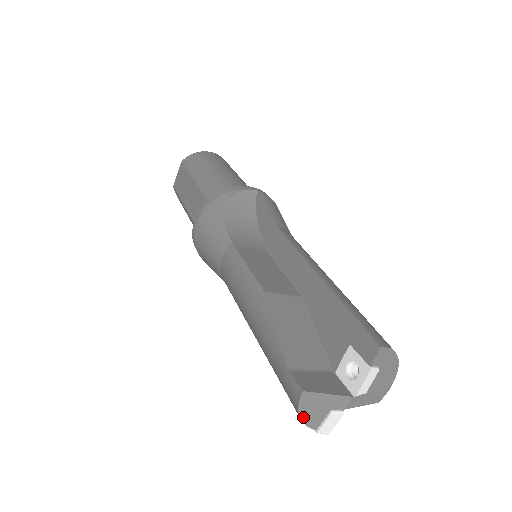
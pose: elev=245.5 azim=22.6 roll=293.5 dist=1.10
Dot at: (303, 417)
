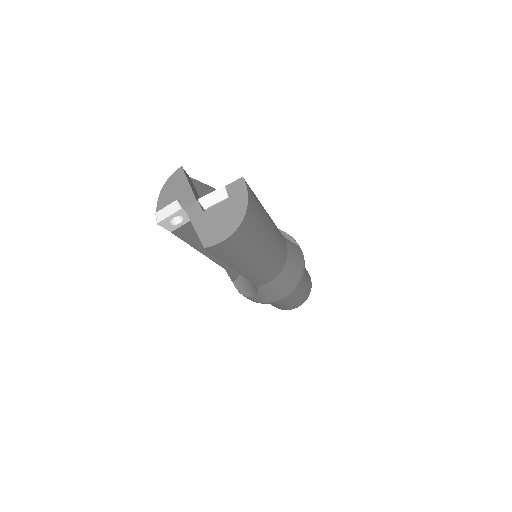
Dot at: (163, 191)
